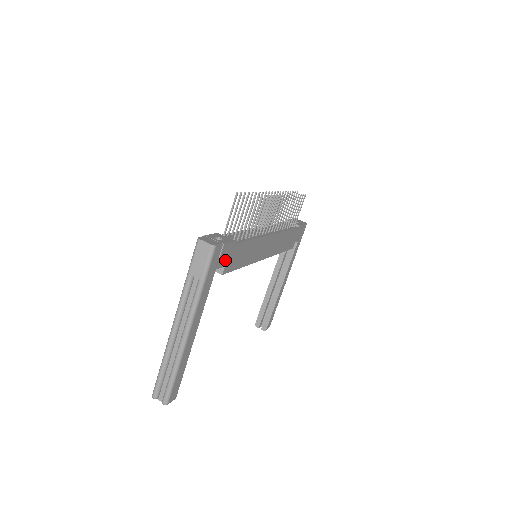
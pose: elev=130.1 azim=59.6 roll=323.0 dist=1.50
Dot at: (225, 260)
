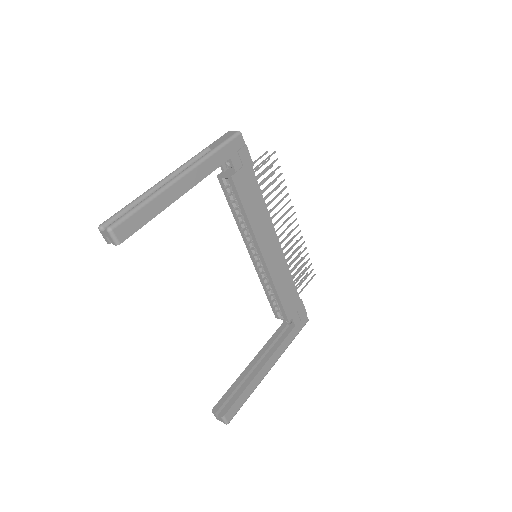
Dot at: (239, 168)
